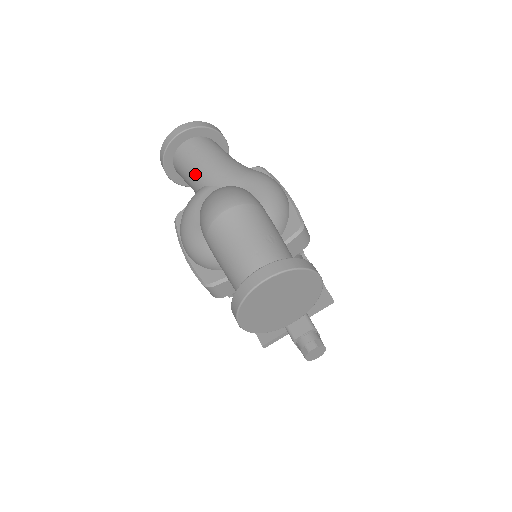
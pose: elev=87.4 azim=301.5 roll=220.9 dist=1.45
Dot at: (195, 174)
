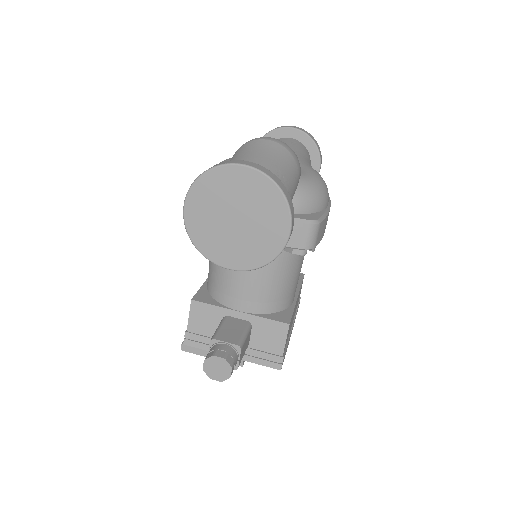
Dot at: occluded
